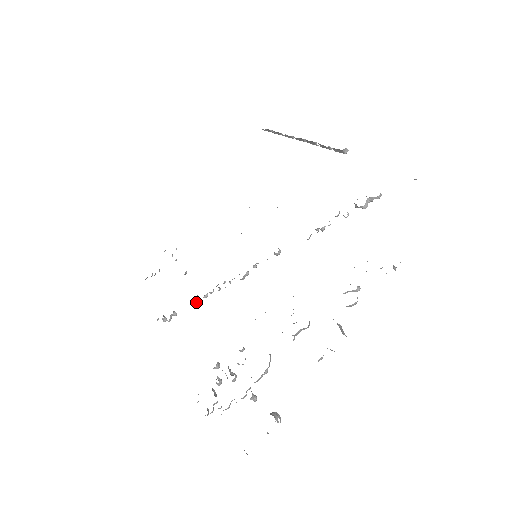
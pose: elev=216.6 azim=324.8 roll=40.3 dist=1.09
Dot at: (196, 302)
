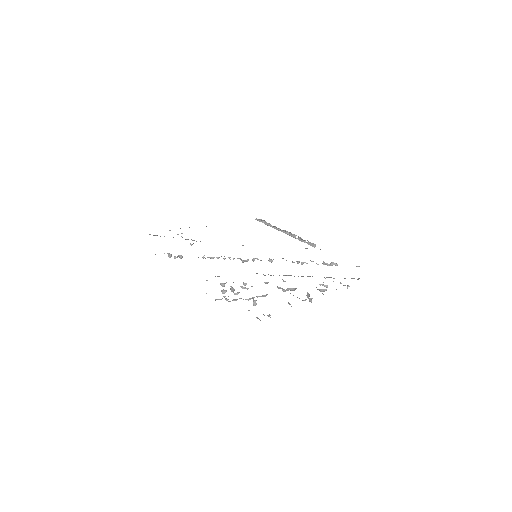
Dot at: (204, 257)
